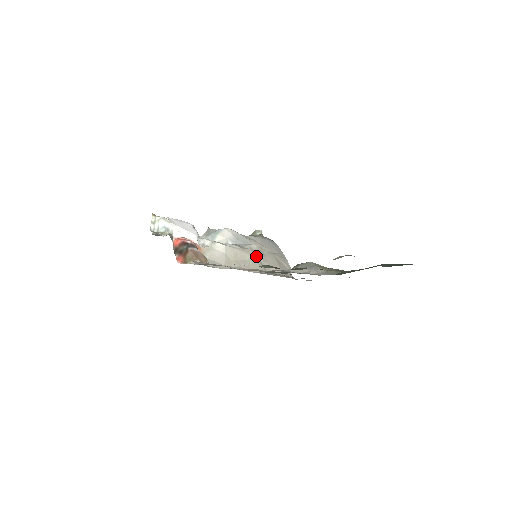
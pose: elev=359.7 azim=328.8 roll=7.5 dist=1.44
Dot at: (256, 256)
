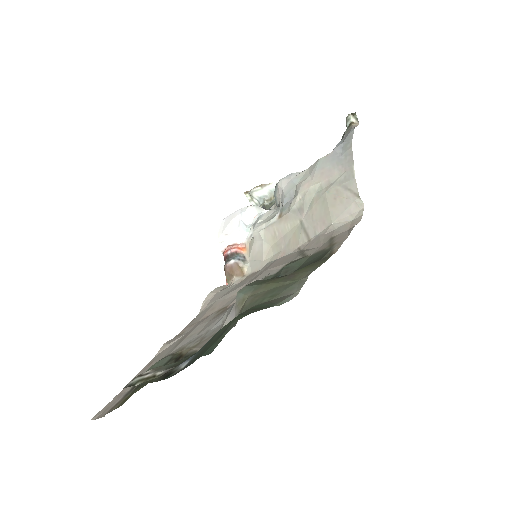
Dot at: (297, 218)
